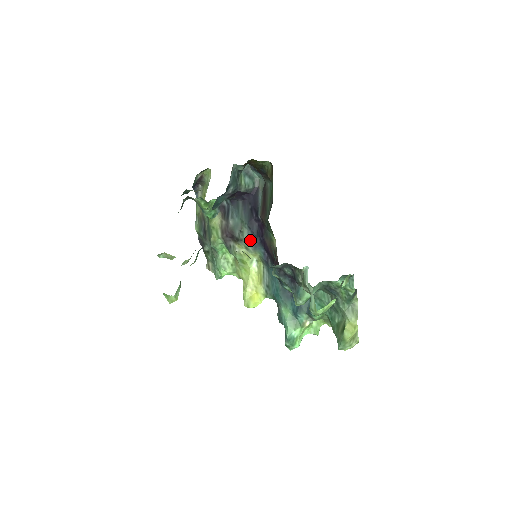
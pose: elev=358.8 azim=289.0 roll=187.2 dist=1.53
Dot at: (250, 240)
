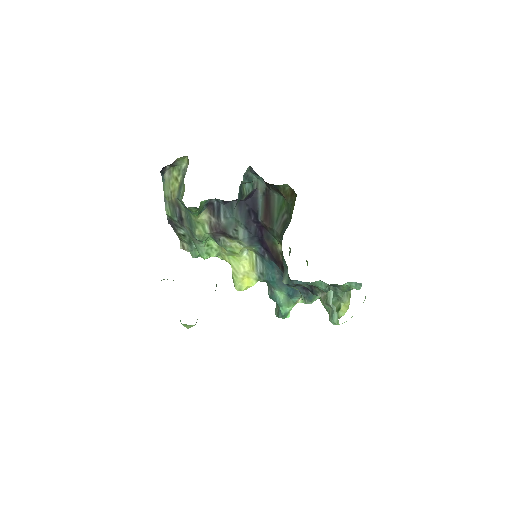
Dot at: (246, 239)
